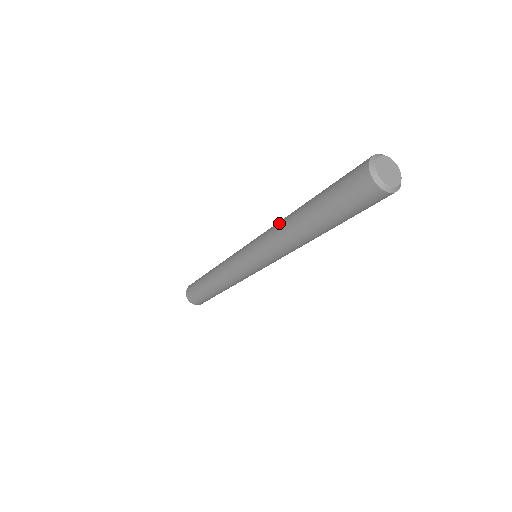
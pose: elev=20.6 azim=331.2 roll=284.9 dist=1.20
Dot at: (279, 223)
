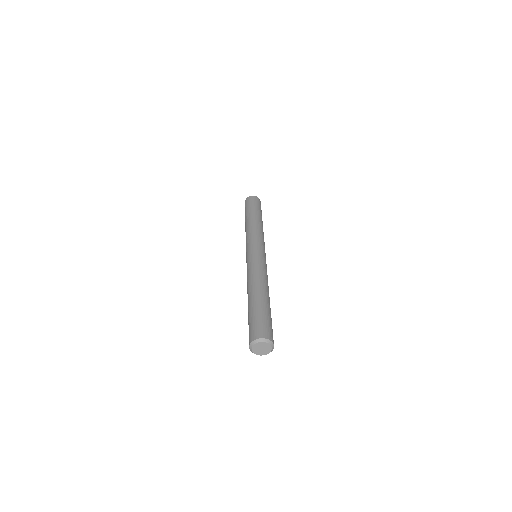
Dot at: (251, 278)
